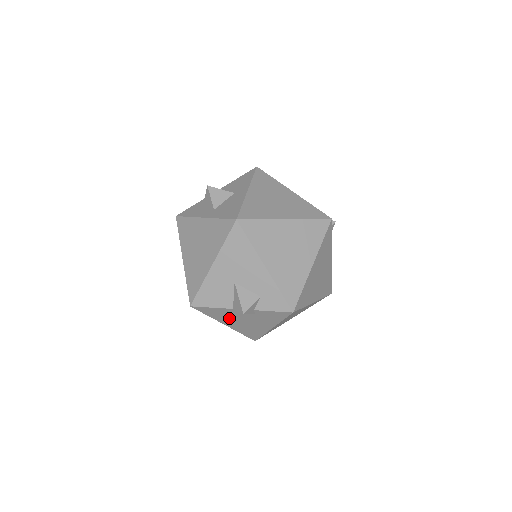
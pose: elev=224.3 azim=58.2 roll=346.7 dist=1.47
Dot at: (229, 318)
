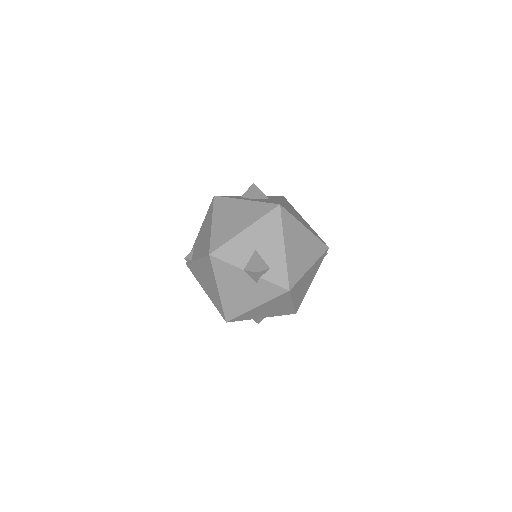
Dot at: (230, 282)
